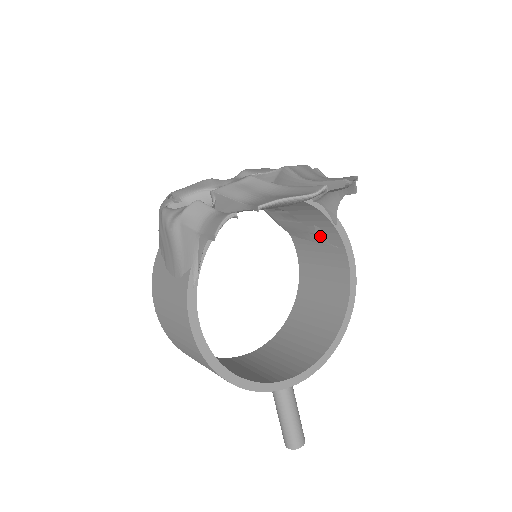
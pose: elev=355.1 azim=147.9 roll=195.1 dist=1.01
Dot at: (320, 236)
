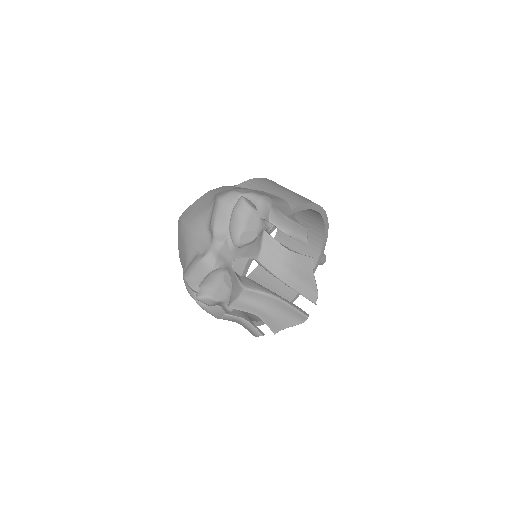
Dot at: occluded
